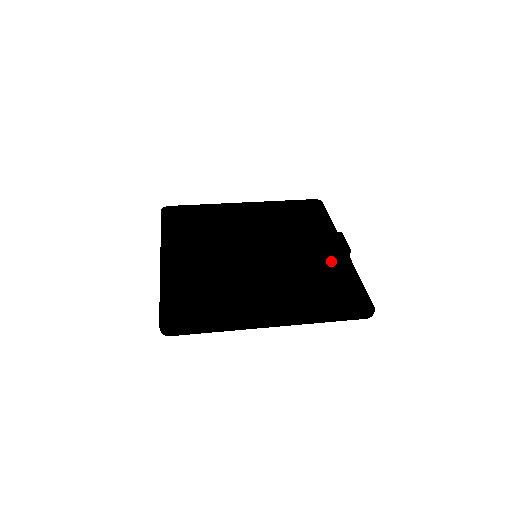
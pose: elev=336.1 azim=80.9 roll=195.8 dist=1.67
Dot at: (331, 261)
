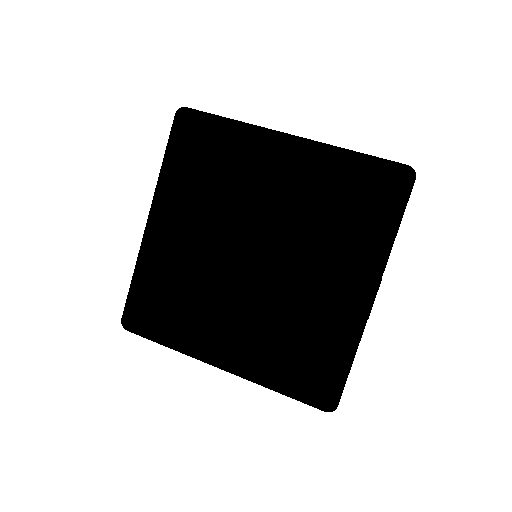
Dot at: (338, 313)
